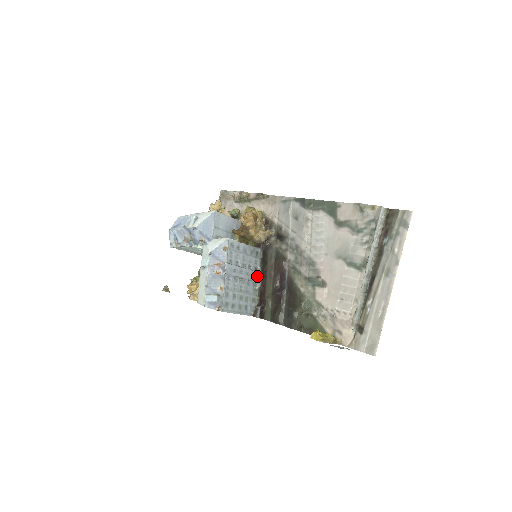
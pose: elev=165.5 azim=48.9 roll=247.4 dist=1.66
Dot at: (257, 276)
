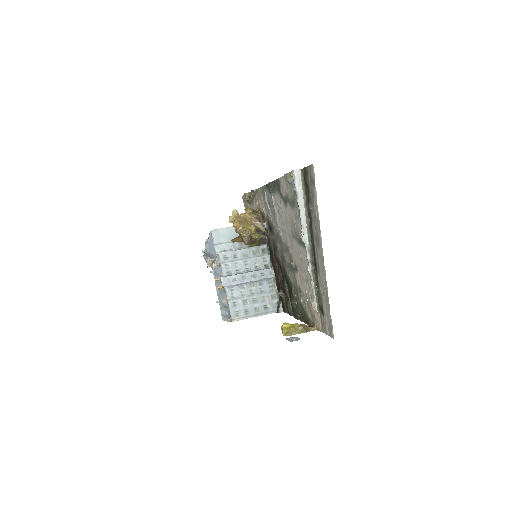
Dot at: (268, 273)
